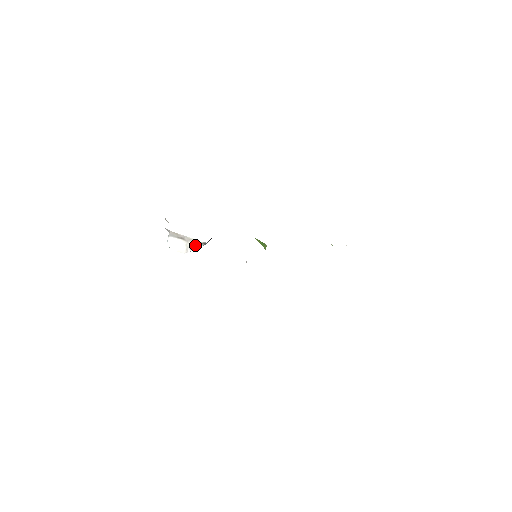
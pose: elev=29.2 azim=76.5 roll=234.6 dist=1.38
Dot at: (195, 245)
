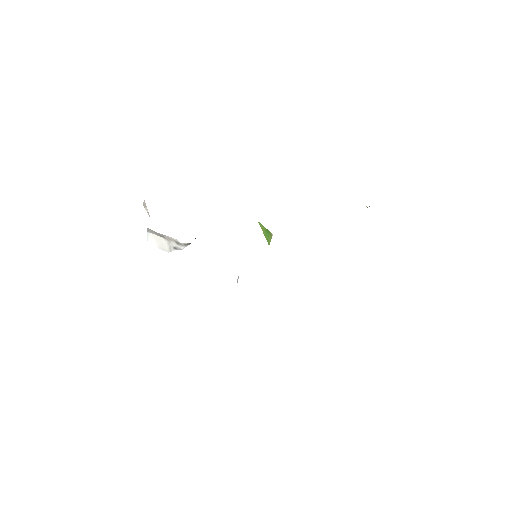
Dot at: (178, 245)
